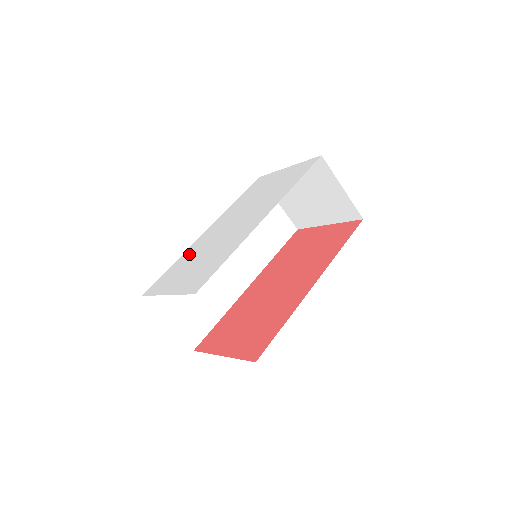
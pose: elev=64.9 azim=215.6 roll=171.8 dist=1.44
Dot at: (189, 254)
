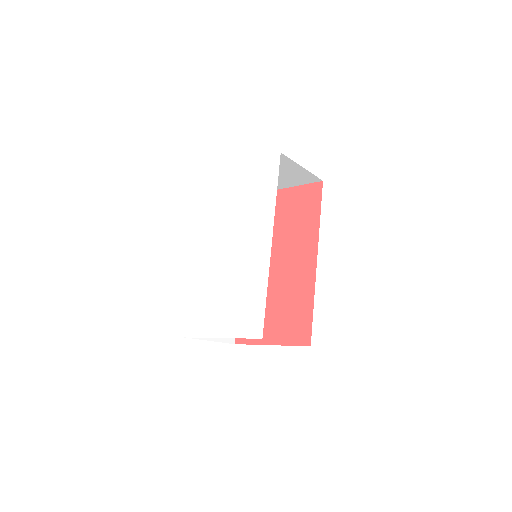
Dot at: (203, 284)
